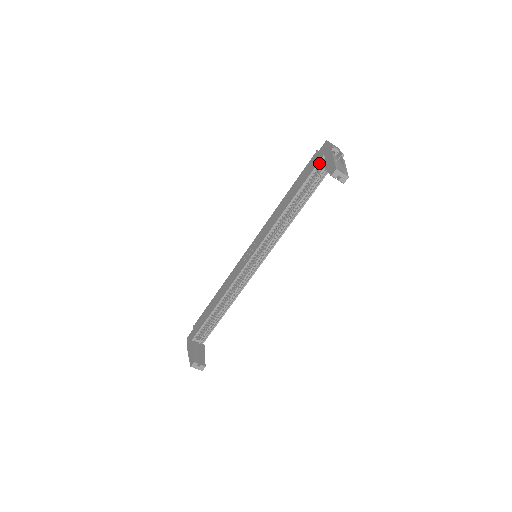
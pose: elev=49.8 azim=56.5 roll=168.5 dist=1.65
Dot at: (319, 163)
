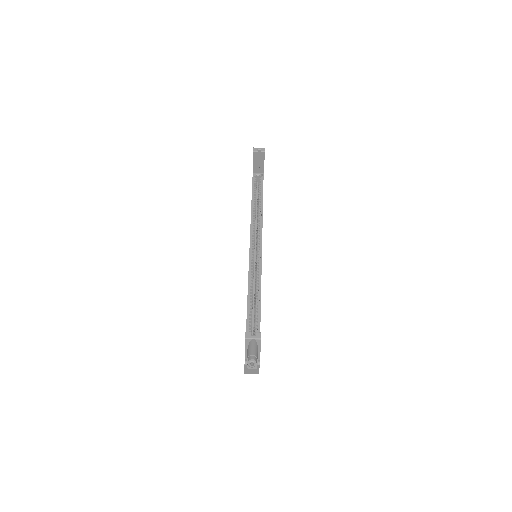
Dot at: (253, 177)
